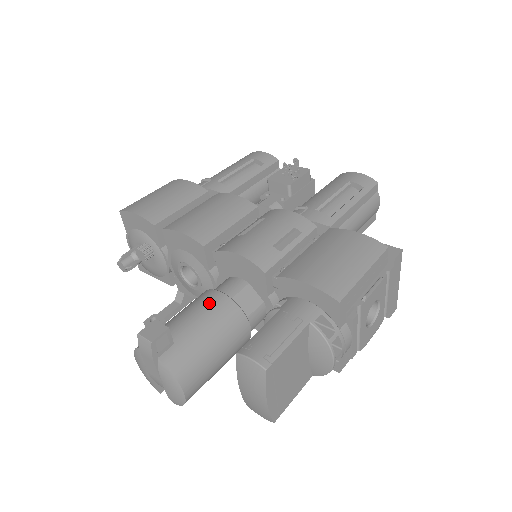
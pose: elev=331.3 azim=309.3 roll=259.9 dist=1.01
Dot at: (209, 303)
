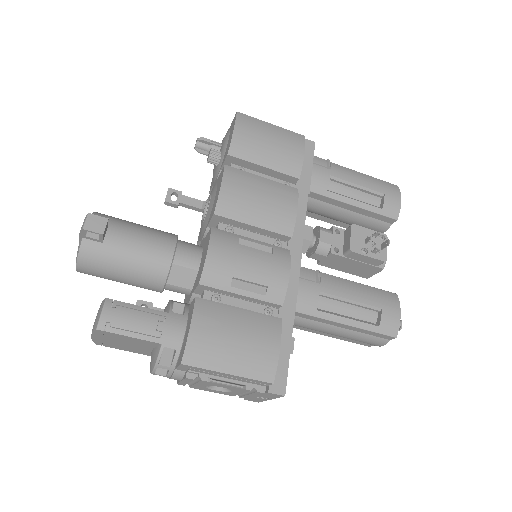
Dot at: (157, 249)
